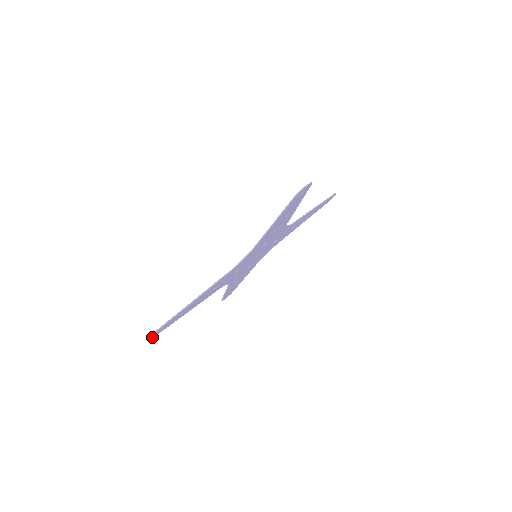
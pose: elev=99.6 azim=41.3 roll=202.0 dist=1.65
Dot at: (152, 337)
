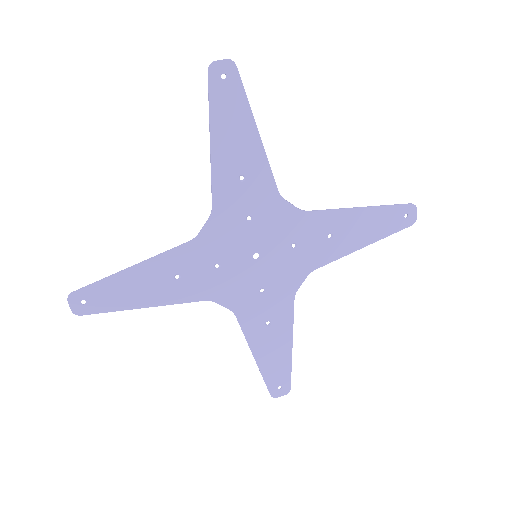
Dot at: (72, 311)
